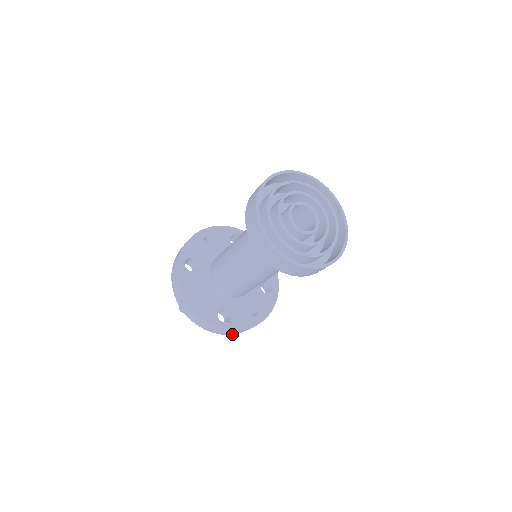
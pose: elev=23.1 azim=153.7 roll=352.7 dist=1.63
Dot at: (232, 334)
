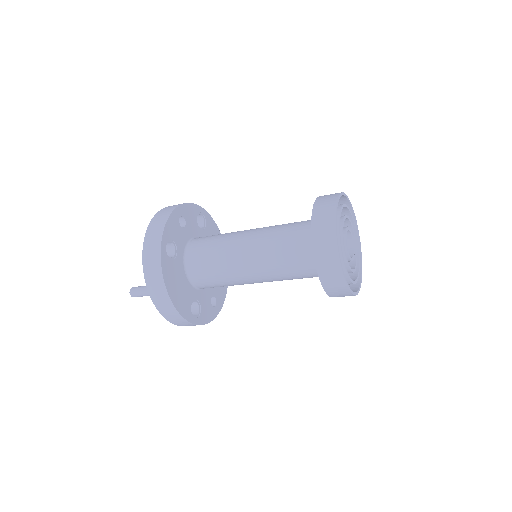
Dot at: occluded
